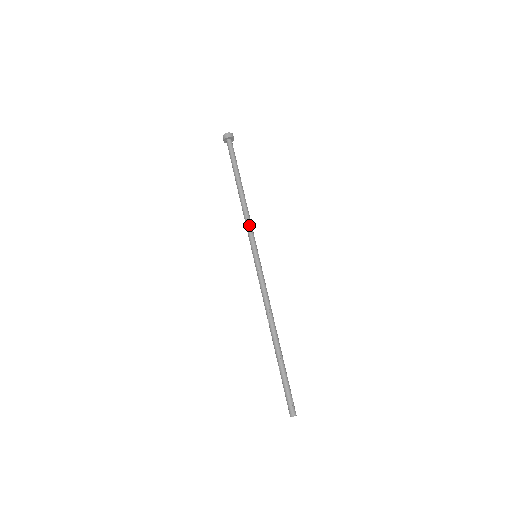
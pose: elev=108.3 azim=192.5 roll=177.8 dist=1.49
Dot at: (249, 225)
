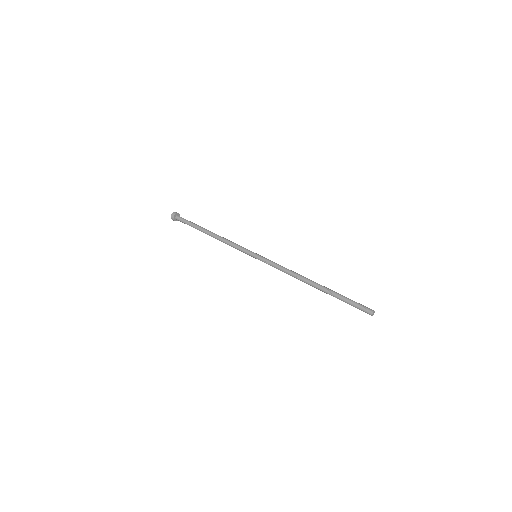
Dot at: (234, 245)
